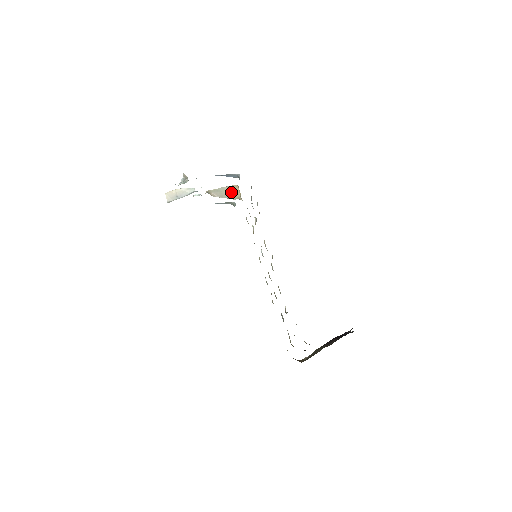
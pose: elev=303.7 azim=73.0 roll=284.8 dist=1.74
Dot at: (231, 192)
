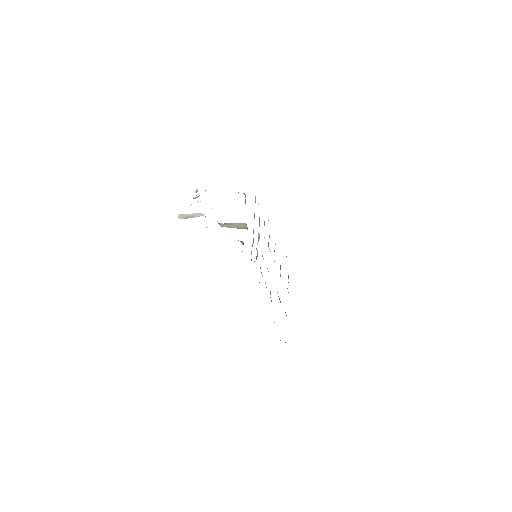
Dot at: (239, 225)
